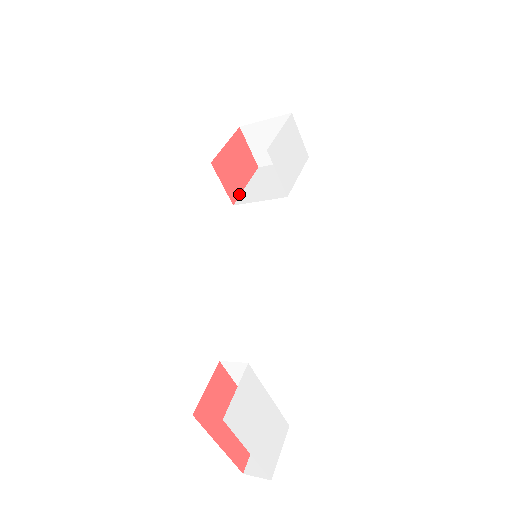
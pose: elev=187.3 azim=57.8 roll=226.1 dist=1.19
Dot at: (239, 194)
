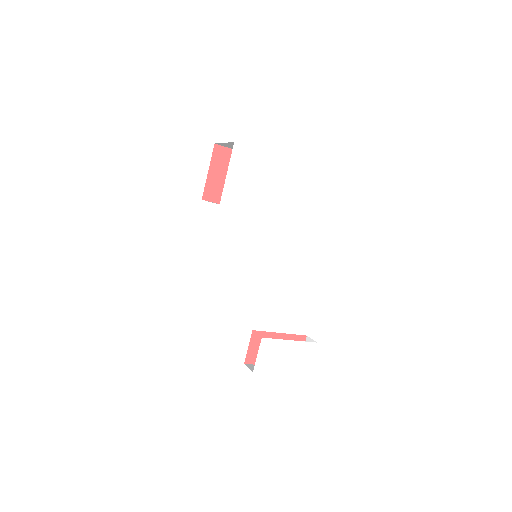
Dot at: occluded
